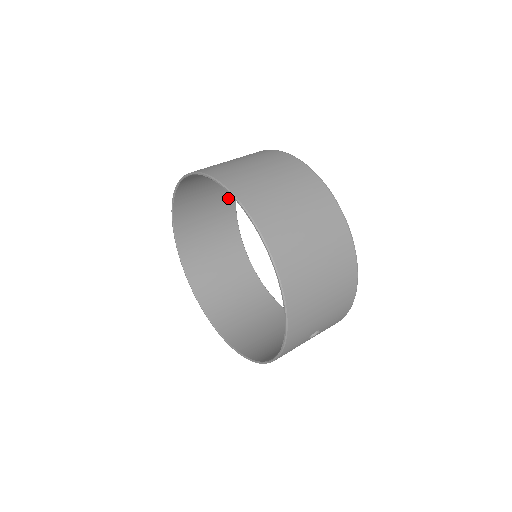
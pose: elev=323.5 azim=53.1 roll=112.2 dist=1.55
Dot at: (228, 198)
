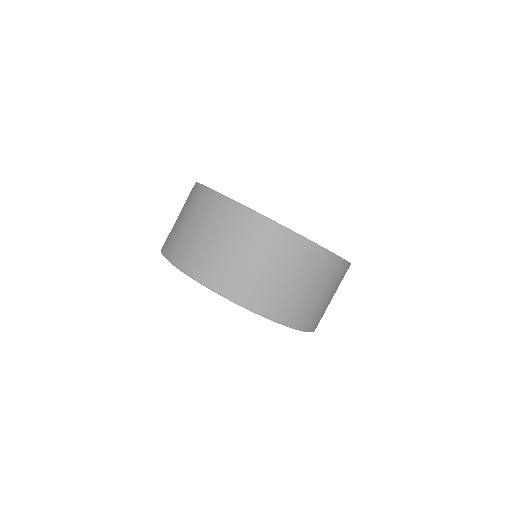
Dot at: (238, 216)
